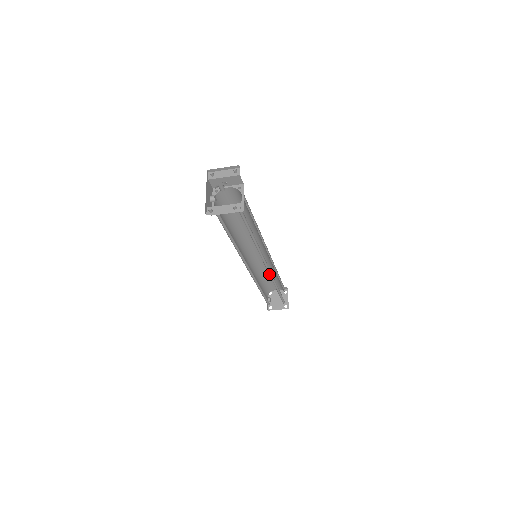
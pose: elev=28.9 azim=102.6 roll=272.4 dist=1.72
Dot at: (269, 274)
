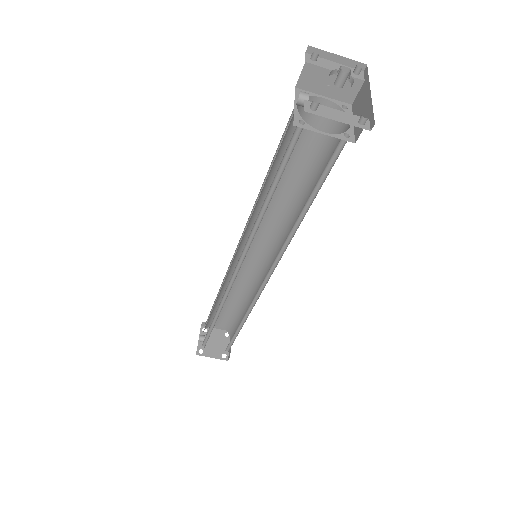
Dot at: occluded
